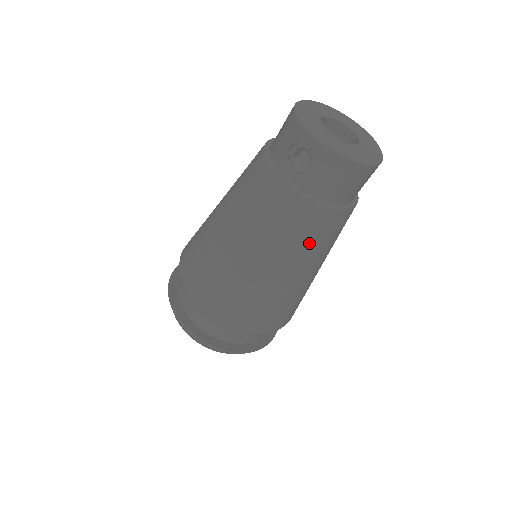
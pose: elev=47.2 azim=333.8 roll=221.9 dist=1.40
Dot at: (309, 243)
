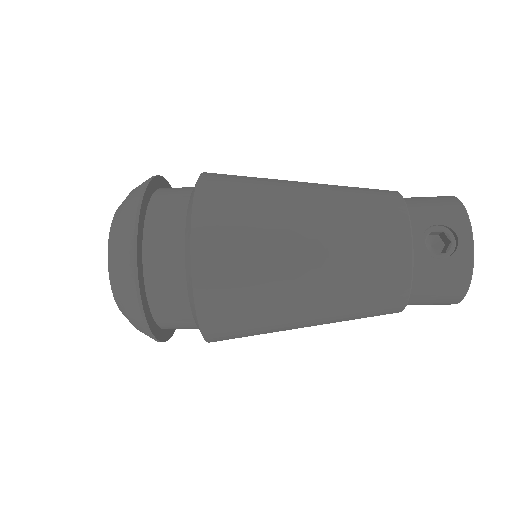
Dot at: (358, 306)
